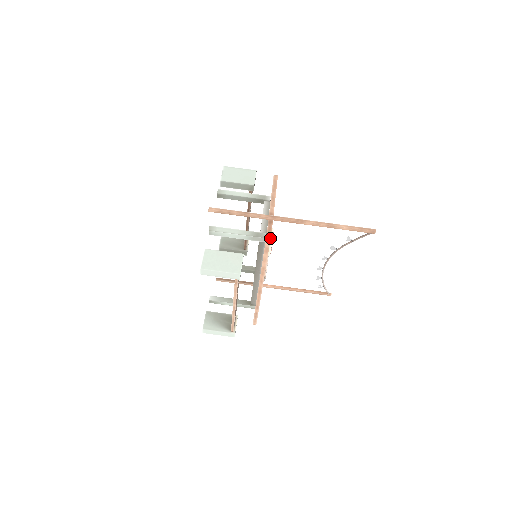
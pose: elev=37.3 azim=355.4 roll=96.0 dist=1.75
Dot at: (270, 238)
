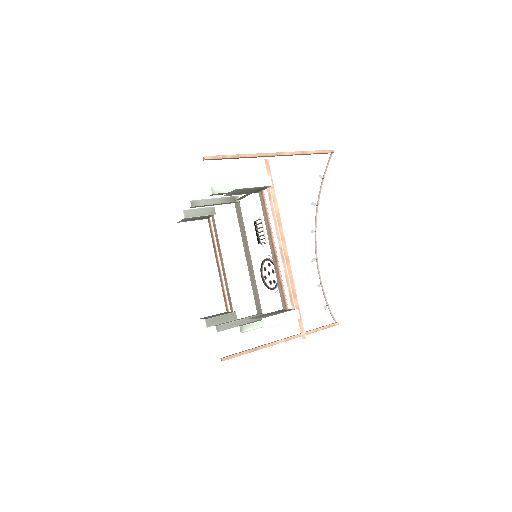
Dot at: (269, 165)
